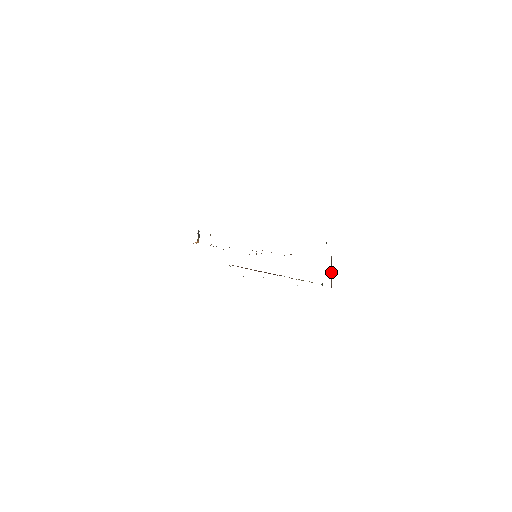
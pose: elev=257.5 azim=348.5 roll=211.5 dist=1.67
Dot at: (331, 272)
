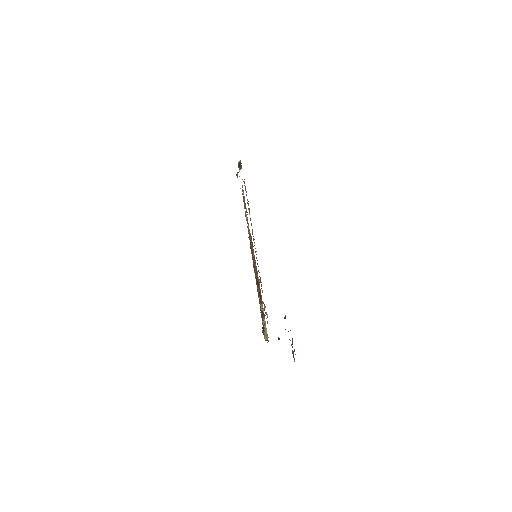
Dot at: occluded
